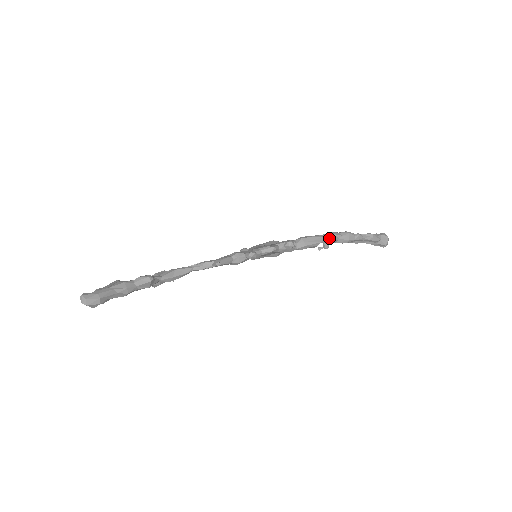
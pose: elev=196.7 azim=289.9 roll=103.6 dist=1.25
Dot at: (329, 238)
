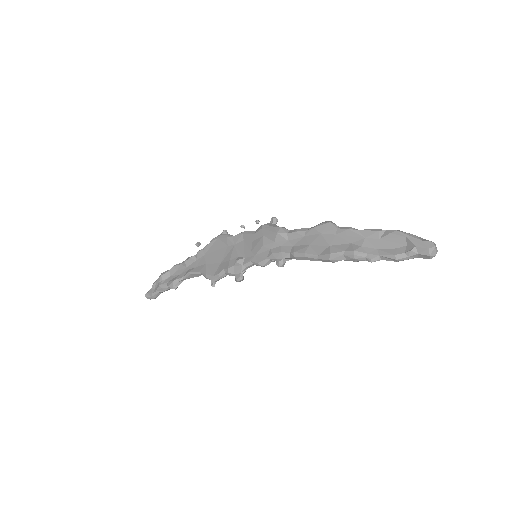
Dot at: occluded
